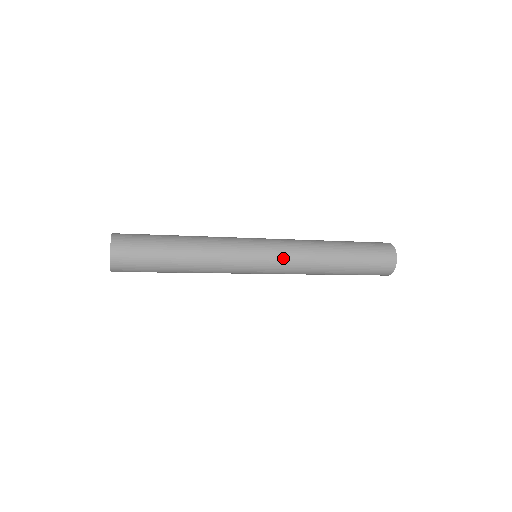
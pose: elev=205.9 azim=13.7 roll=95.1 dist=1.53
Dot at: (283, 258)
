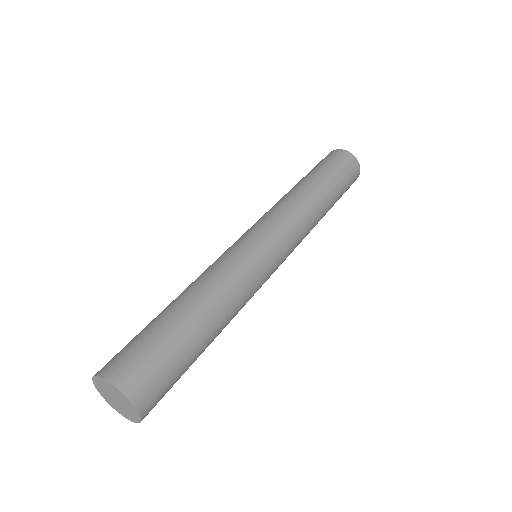
Dot at: (286, 230)
